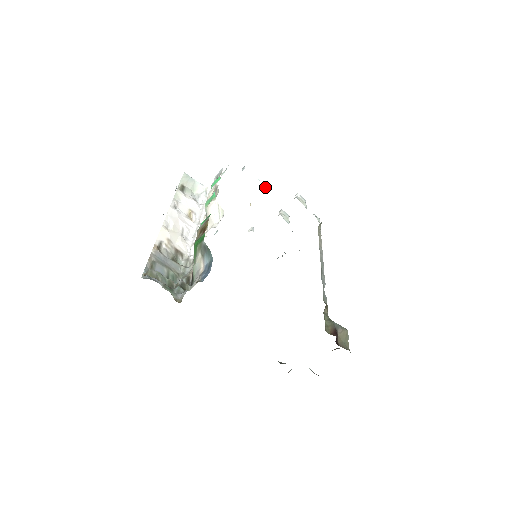
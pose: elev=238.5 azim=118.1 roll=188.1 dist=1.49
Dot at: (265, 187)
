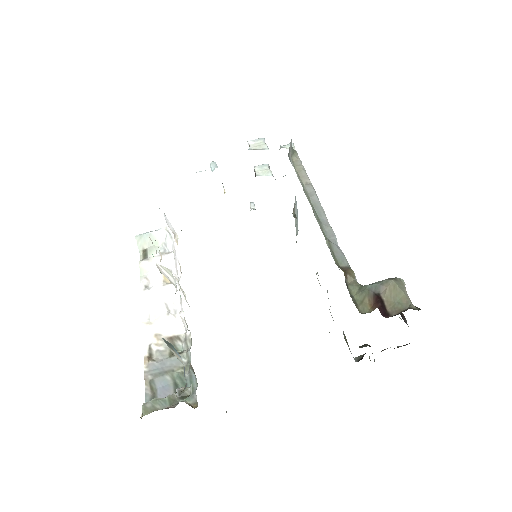
Dot at: (214, 169)
